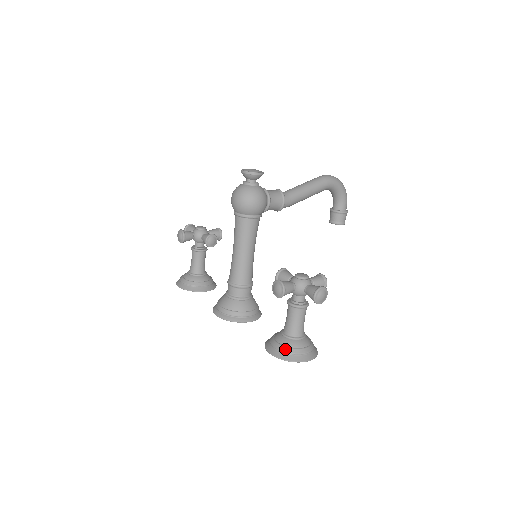
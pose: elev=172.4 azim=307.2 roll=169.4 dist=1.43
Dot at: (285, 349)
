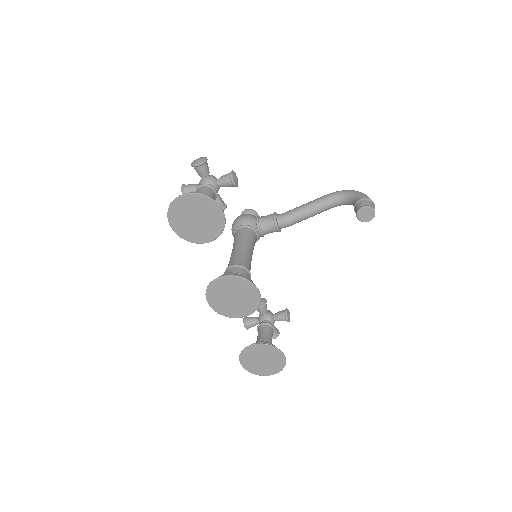
Dot at: occluded
